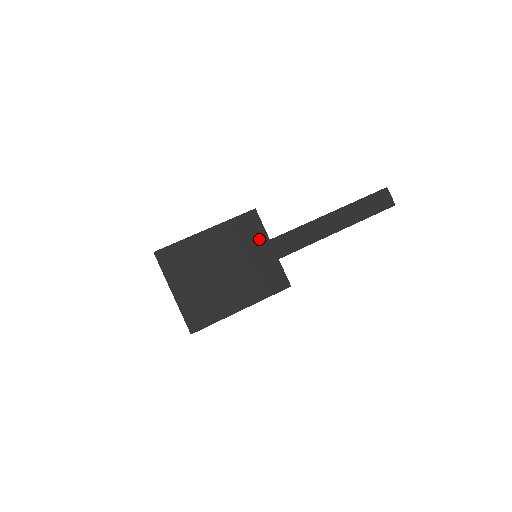
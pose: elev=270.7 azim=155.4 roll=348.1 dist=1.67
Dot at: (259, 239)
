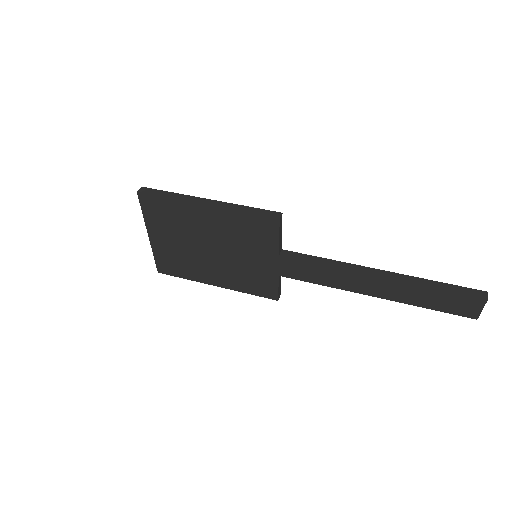
Dot at: (266, 248)
